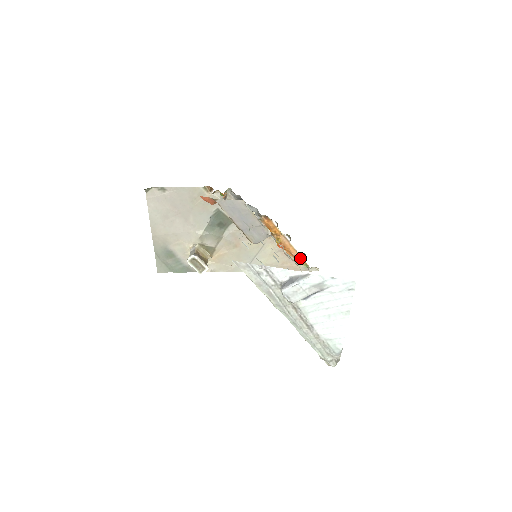
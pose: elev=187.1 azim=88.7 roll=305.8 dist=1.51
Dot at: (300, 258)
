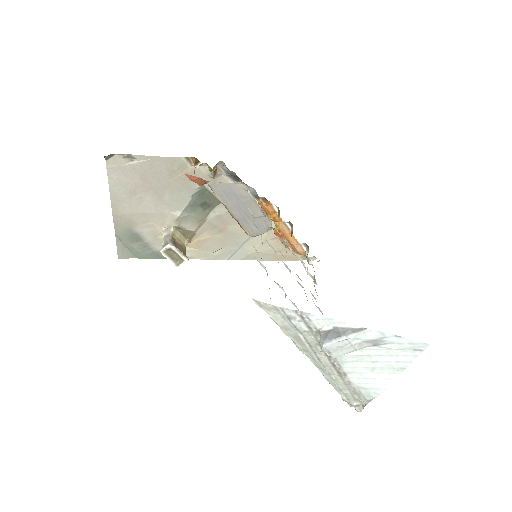
Dot at: (300, 248)
